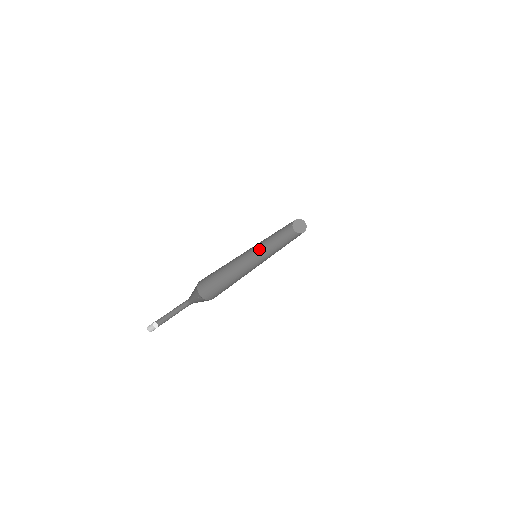
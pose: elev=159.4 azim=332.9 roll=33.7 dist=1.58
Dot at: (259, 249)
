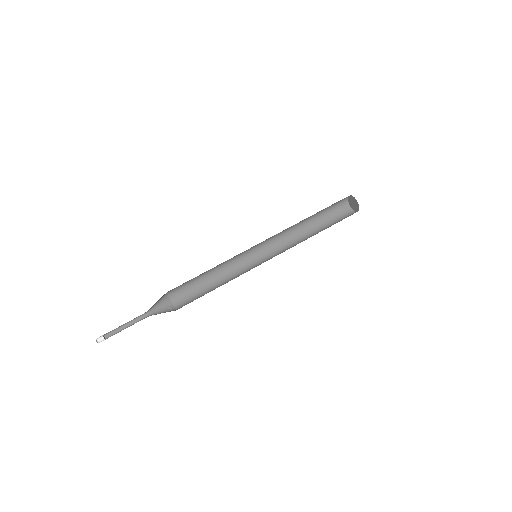
Dot at: (276, 245)
